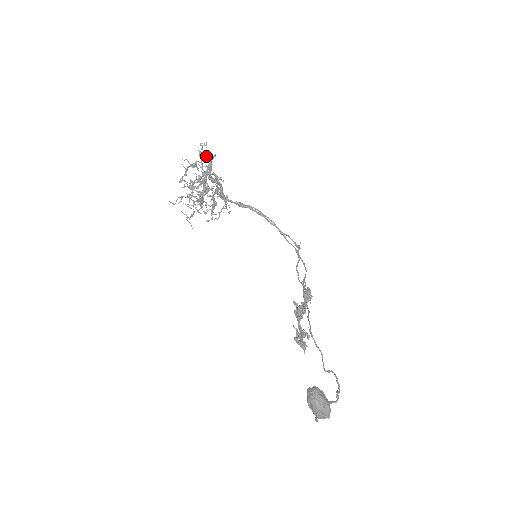
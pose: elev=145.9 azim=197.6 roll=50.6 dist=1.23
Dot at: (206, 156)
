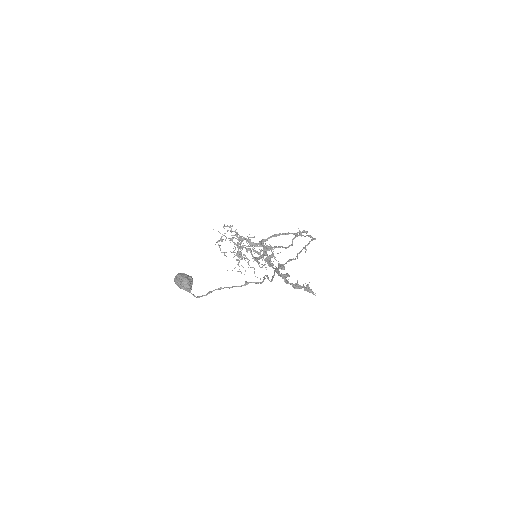
Dot at: occluded
